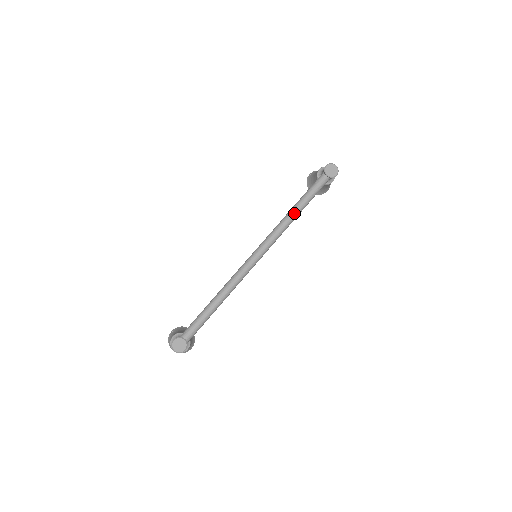
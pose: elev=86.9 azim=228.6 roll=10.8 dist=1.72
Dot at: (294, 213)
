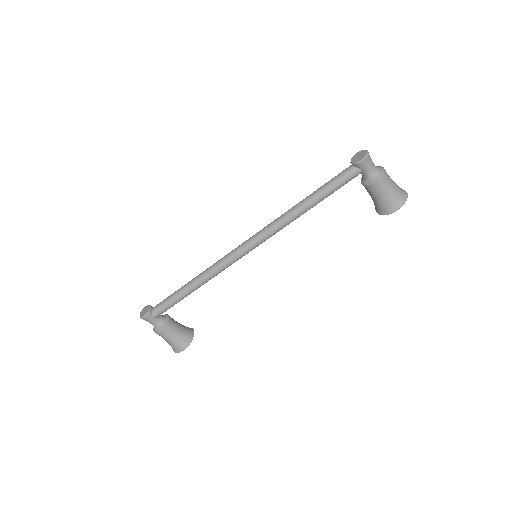
Dot at: (297, 205)
